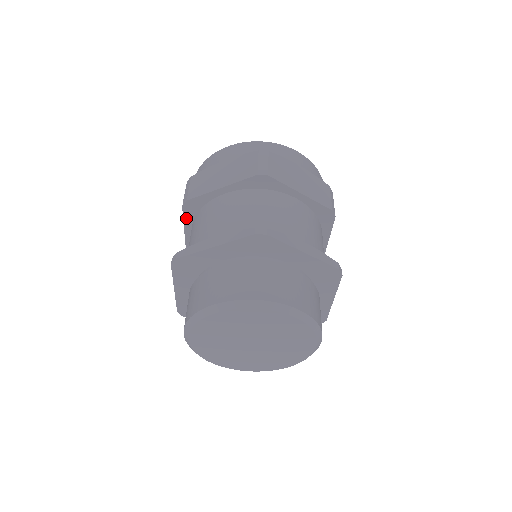
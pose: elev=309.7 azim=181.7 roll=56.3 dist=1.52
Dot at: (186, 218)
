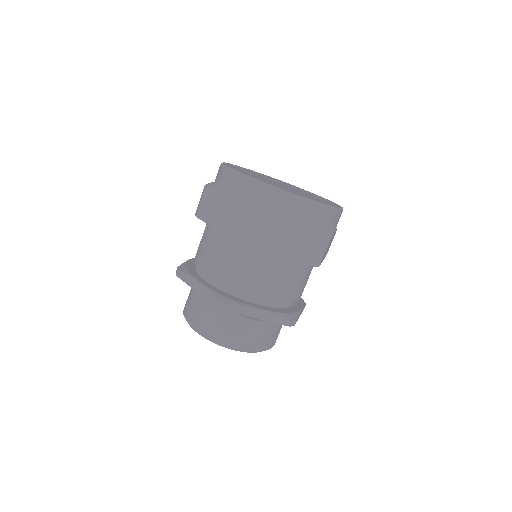
Dot at: occluded
